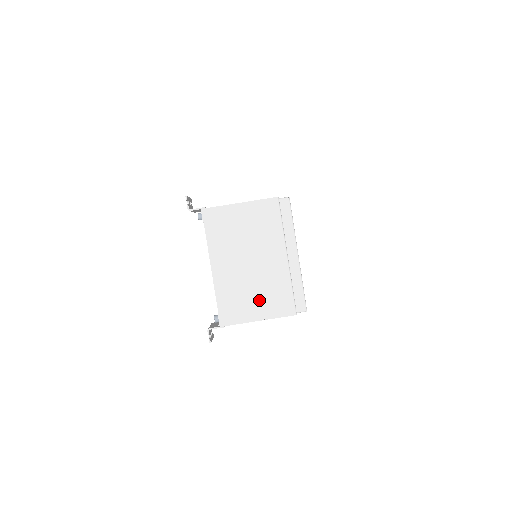
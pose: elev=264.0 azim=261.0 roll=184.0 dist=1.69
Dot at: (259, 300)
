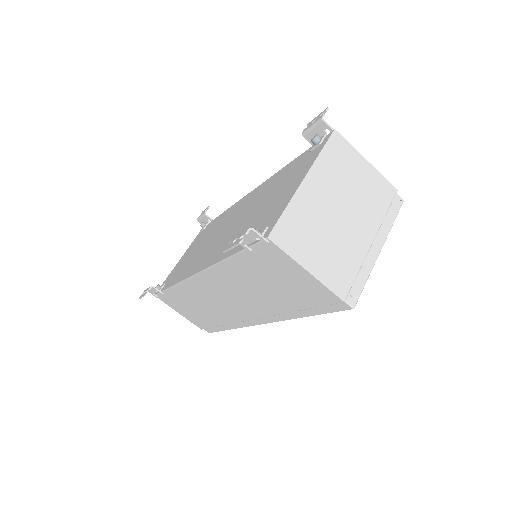
Dot at: (323, 252)
